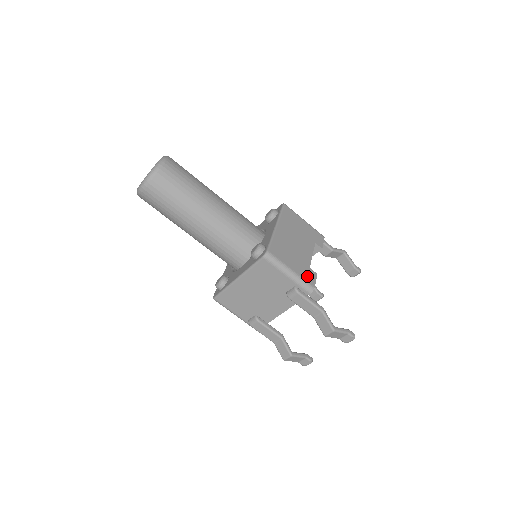
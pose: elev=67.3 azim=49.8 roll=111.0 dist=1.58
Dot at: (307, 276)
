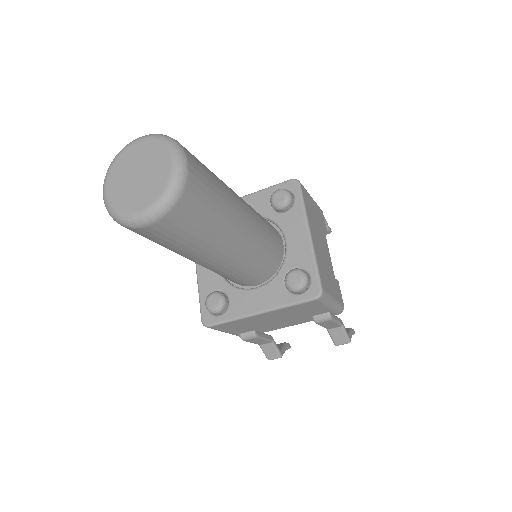
Dot at: (338, 295)
